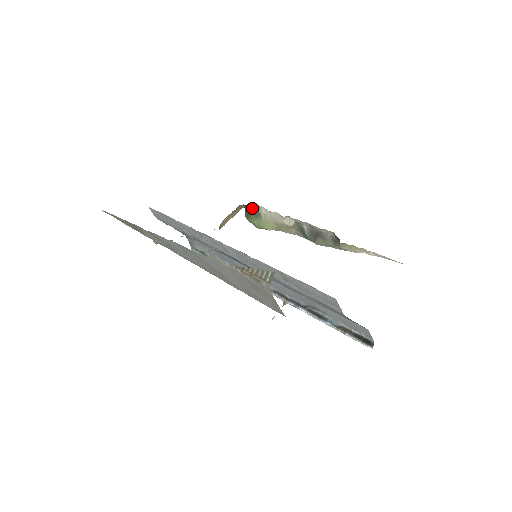
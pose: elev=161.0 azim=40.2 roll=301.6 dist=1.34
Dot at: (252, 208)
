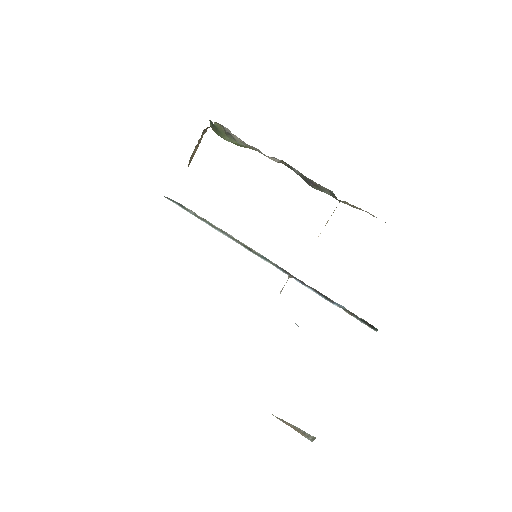
Dot at: (220, 125)
